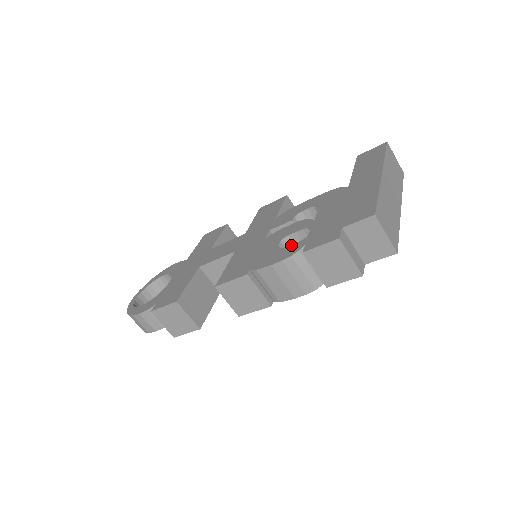
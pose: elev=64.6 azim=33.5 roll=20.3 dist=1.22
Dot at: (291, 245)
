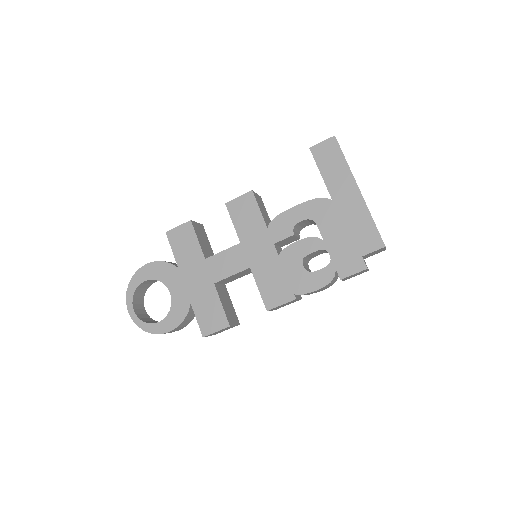
Dot at: (321, 270)
